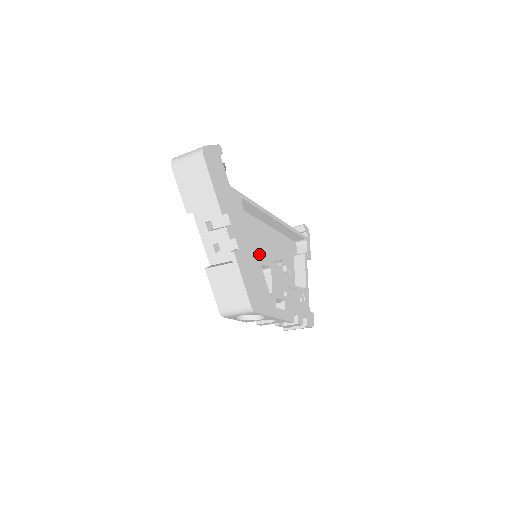
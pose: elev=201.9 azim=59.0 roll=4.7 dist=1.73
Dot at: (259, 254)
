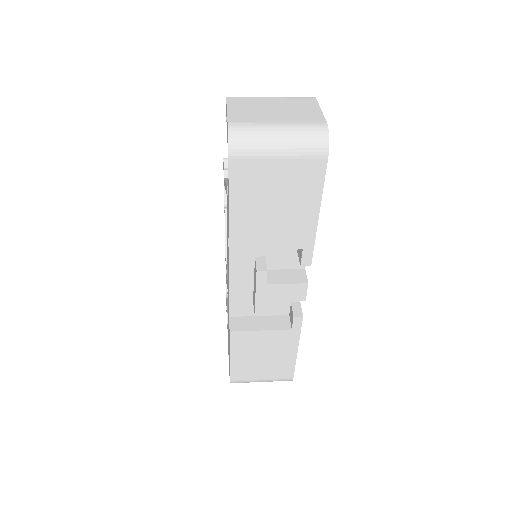
Dot at: occluded
